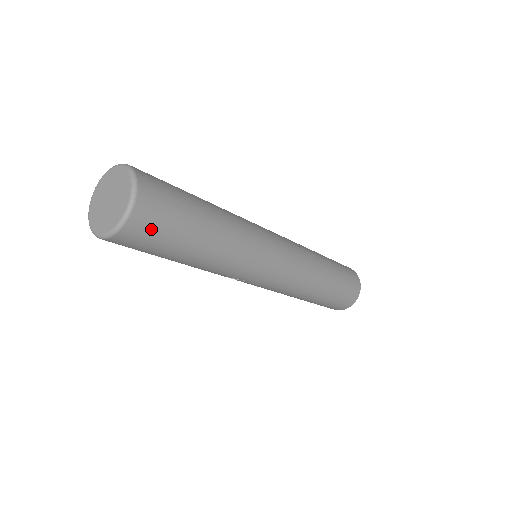
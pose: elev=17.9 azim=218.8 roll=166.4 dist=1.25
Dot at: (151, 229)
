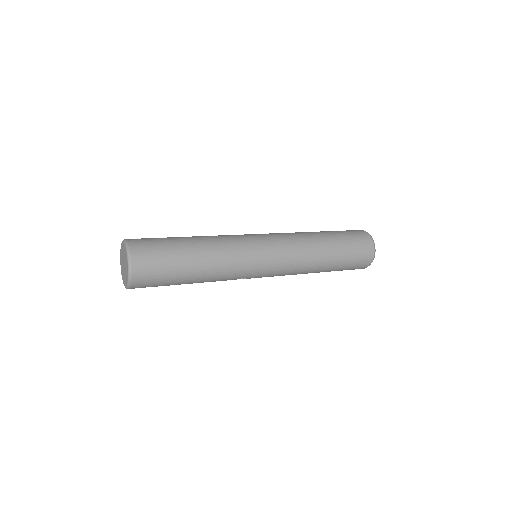
Dot at: (150, 275)
